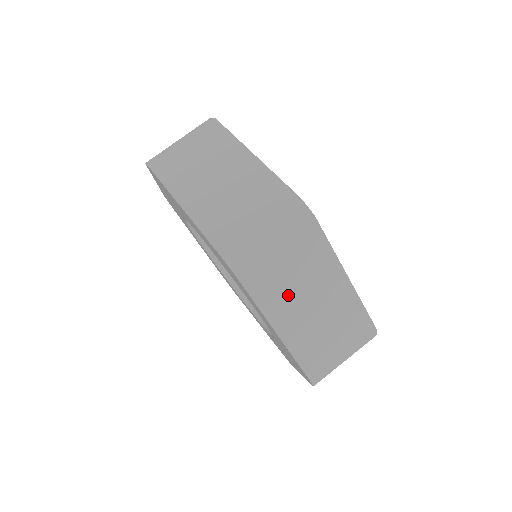
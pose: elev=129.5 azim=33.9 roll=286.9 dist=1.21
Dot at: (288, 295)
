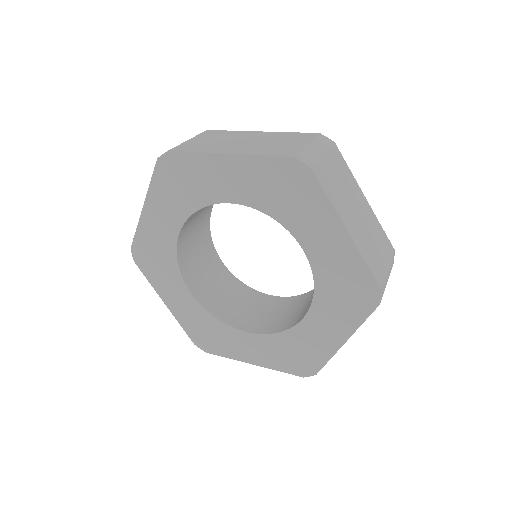
Dot at: (342, 198)
